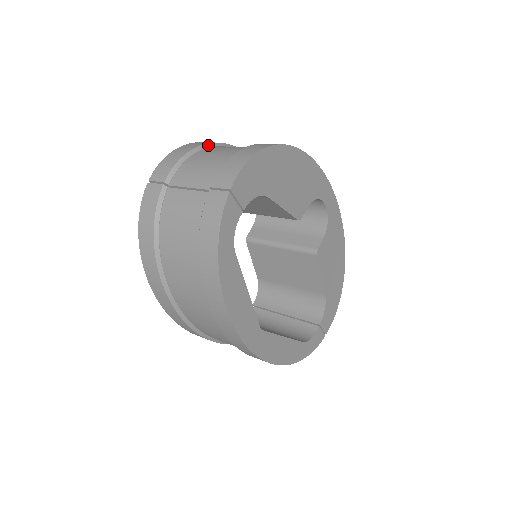
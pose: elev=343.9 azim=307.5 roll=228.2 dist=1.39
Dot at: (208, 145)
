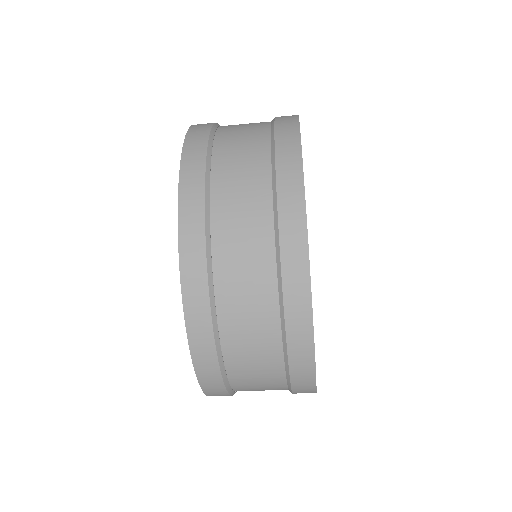
Dot at: occluded
